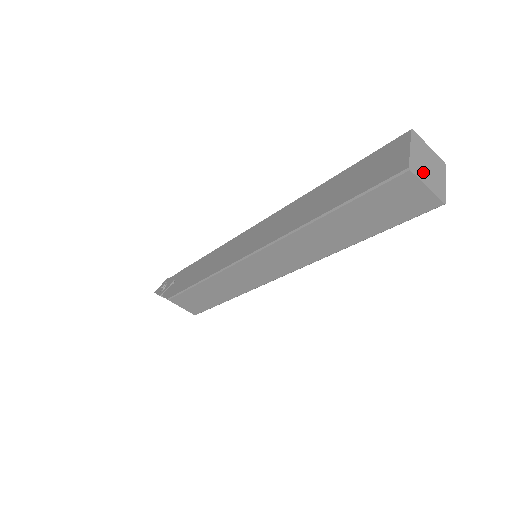
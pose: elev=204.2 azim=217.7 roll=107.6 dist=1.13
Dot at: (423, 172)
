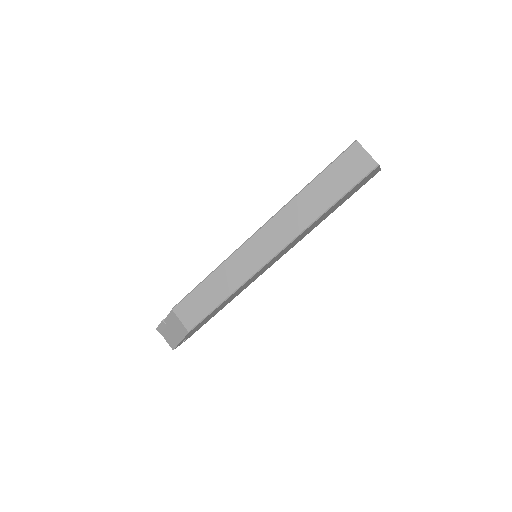
Dot at: occluded
